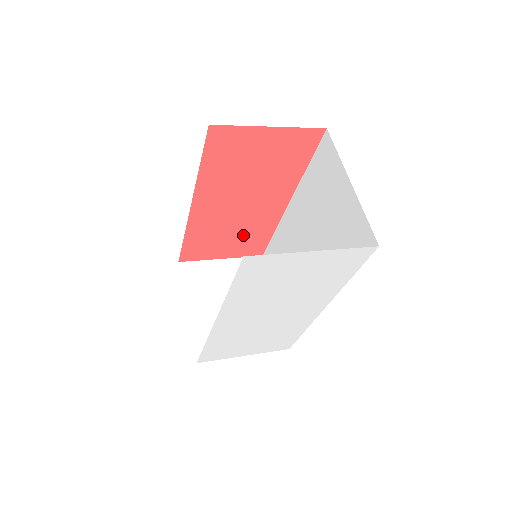
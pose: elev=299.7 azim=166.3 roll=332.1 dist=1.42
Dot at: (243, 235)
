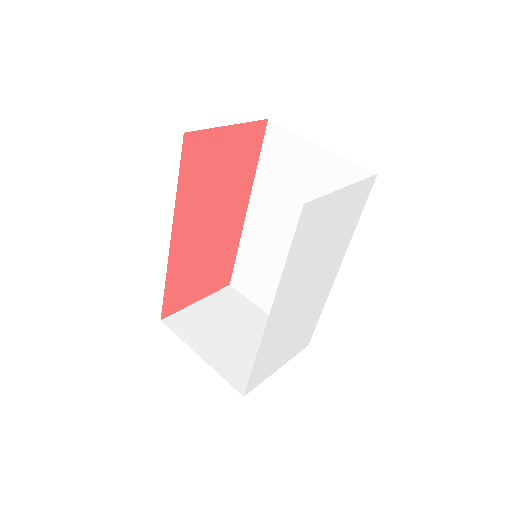
Dot at: (214, 263)
